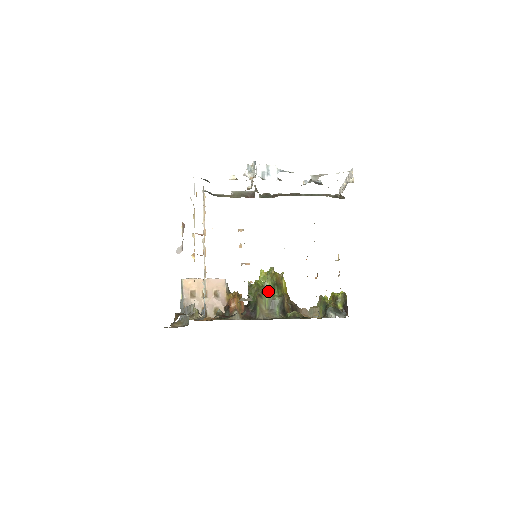
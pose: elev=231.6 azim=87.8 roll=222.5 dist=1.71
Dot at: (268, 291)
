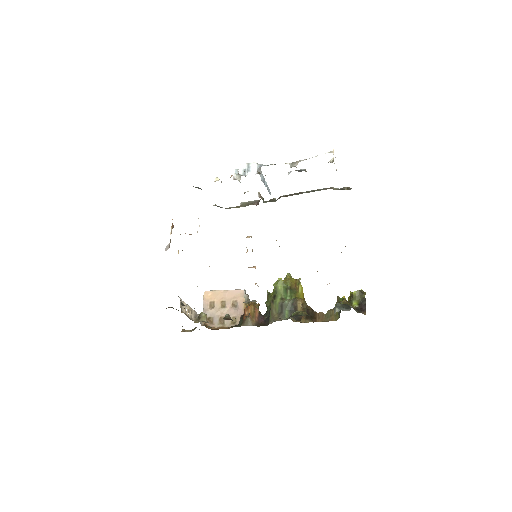
Dot at: (279, 295)
